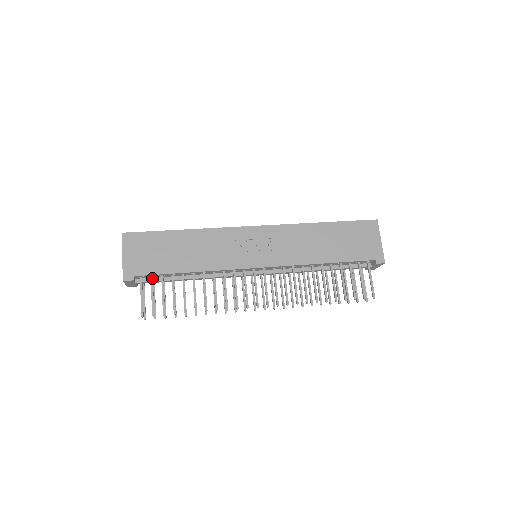
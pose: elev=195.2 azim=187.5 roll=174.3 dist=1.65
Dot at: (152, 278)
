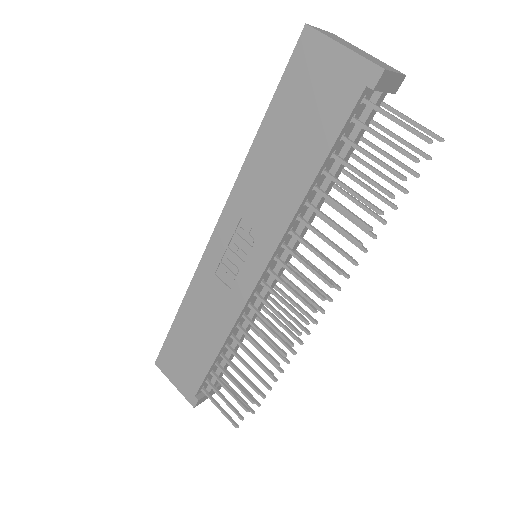
Dot at: (208, 383)
